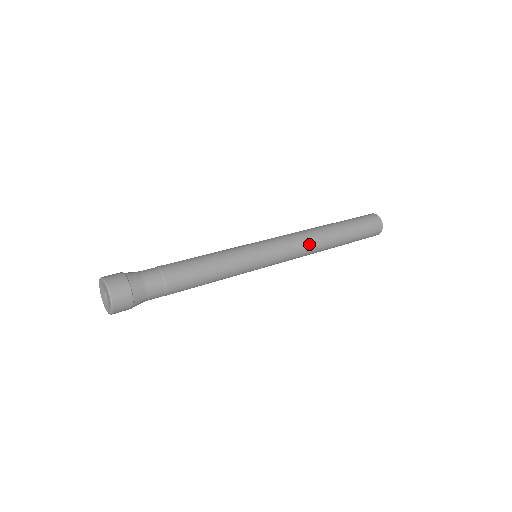
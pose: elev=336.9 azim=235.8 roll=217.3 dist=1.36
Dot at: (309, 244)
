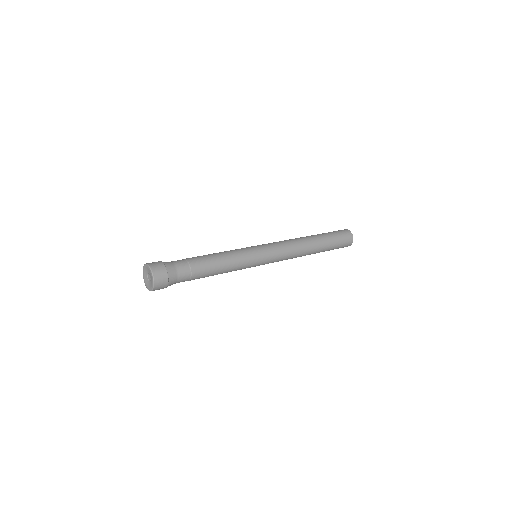
Dot at: (295, 256)
